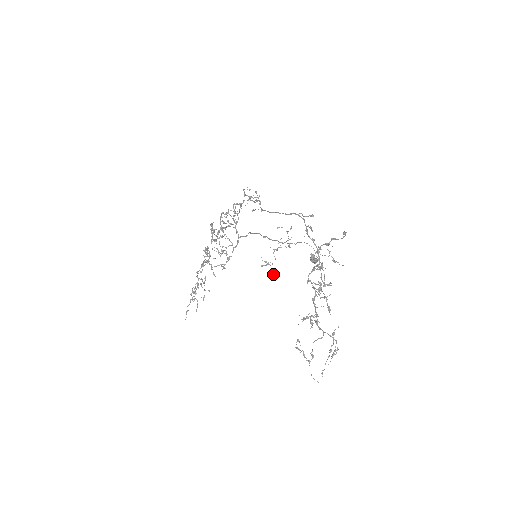
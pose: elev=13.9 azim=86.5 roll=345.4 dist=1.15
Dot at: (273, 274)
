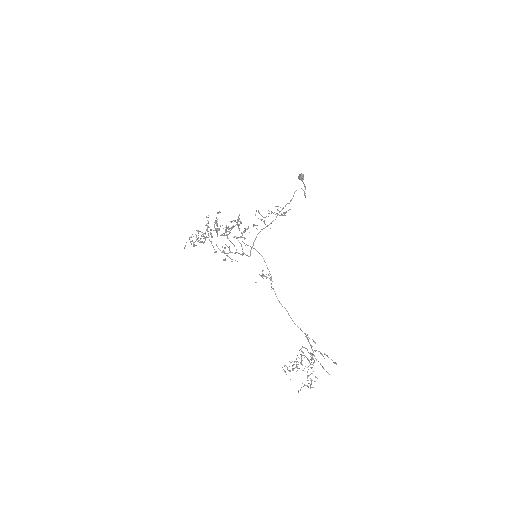
Dot at: (264, 223)
